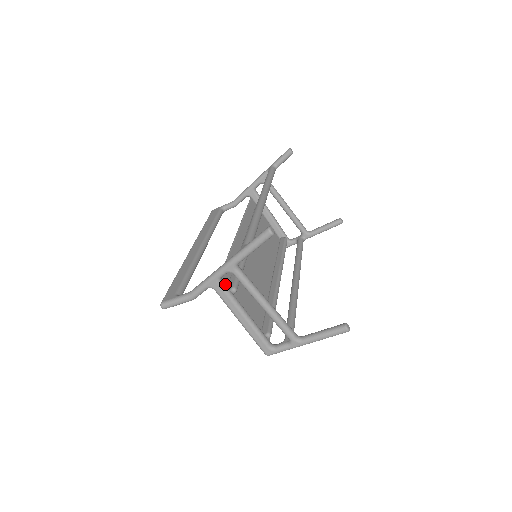
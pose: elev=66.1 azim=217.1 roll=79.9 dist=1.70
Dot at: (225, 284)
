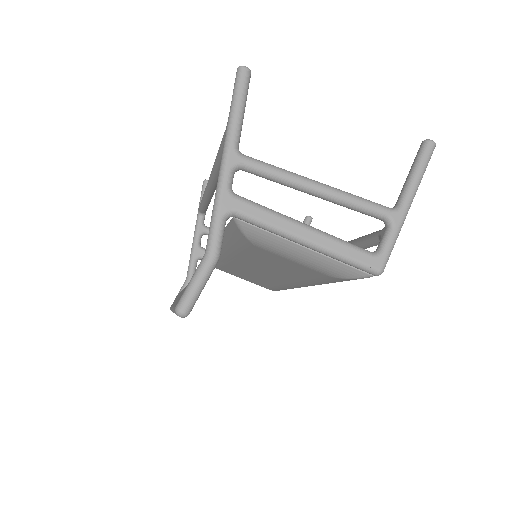
Dot at: (243, 199)
